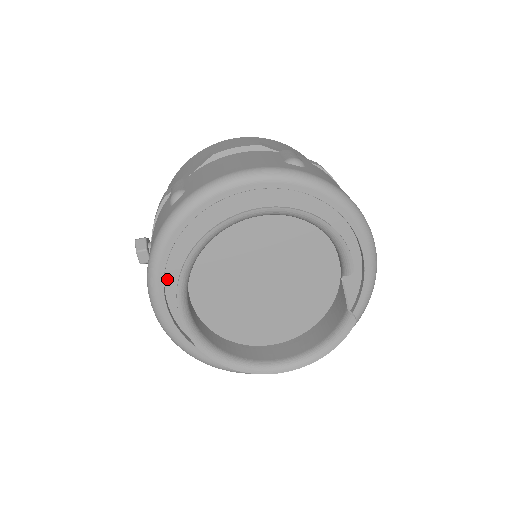
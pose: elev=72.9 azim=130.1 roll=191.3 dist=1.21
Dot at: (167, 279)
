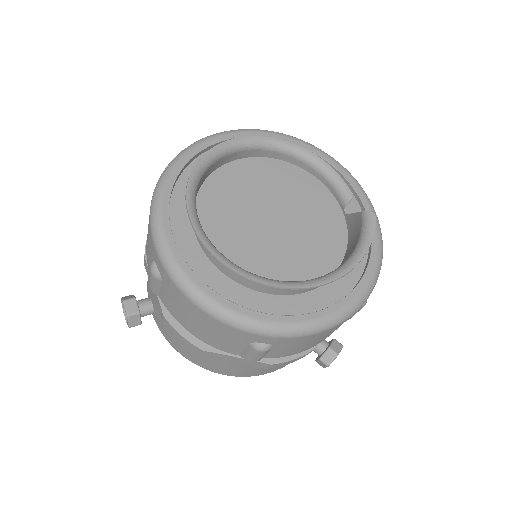
Dot at: (172, 215)
